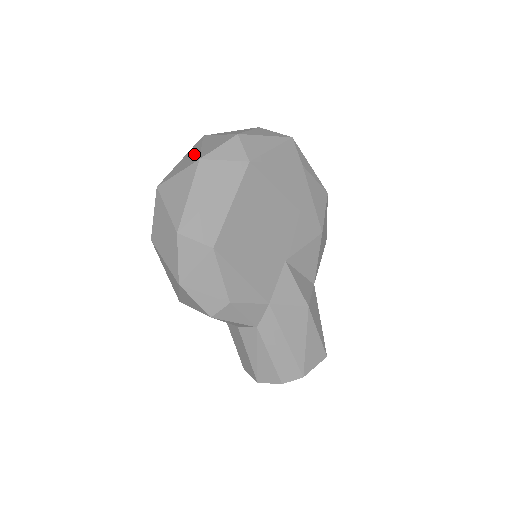
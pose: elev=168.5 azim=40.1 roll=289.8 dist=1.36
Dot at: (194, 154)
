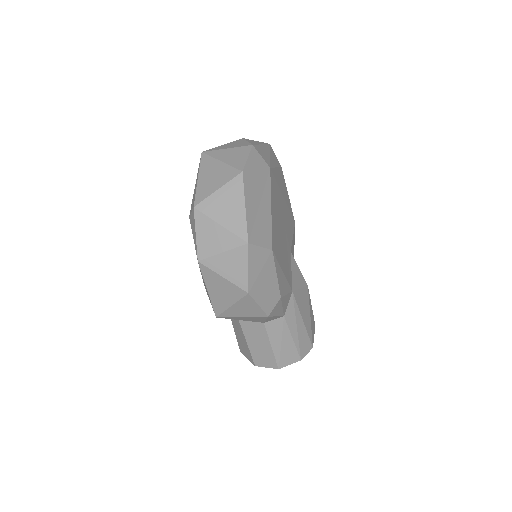
Dot at: (220, 169)
